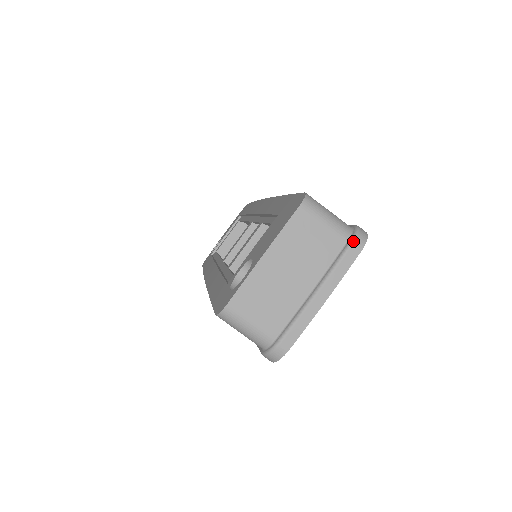
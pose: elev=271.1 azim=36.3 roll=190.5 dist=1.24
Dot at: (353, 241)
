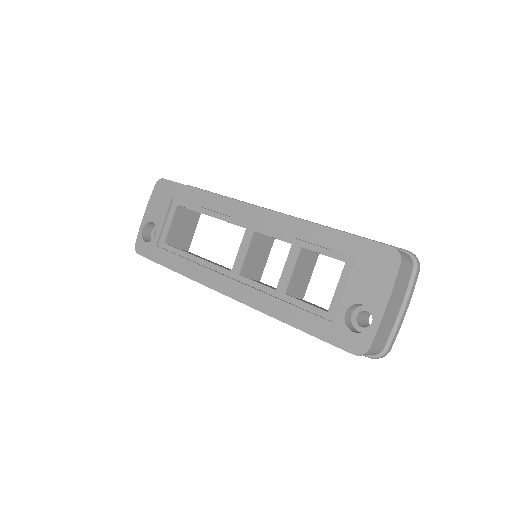
Dot at: (418, 268)
